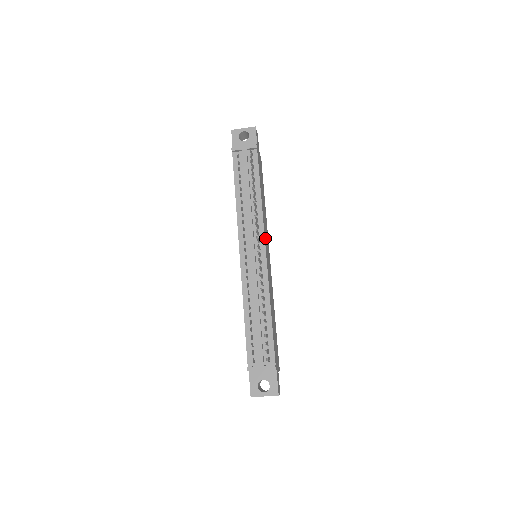
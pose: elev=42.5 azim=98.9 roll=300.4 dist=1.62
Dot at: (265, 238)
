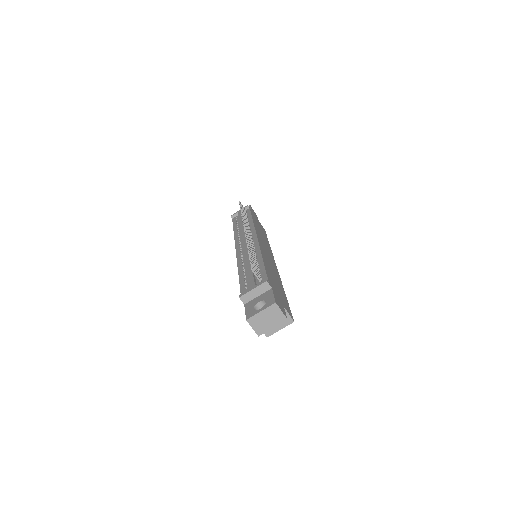
Dot at: (259, 237)
